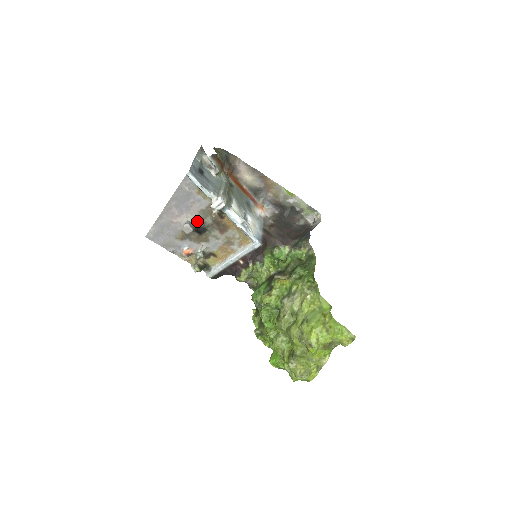
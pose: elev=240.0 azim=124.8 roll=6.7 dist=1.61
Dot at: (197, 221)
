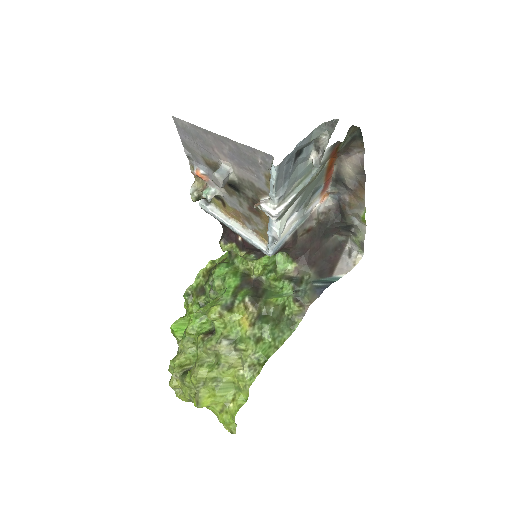
Dot at: (238, 179)
